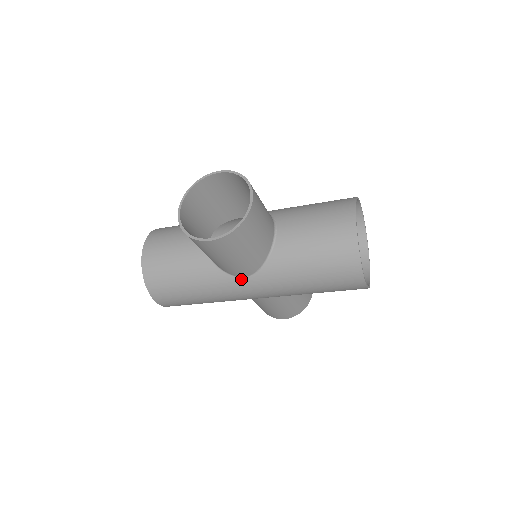
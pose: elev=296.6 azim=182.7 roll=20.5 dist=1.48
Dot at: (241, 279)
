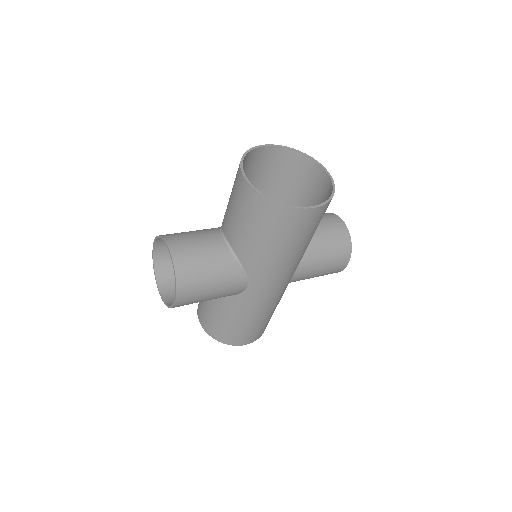
Dot at: (248, 289)
